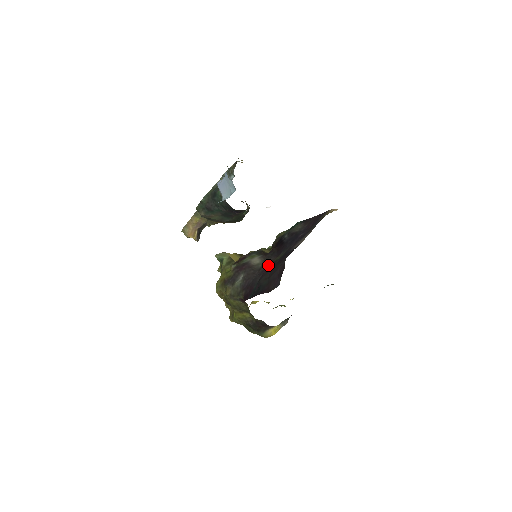
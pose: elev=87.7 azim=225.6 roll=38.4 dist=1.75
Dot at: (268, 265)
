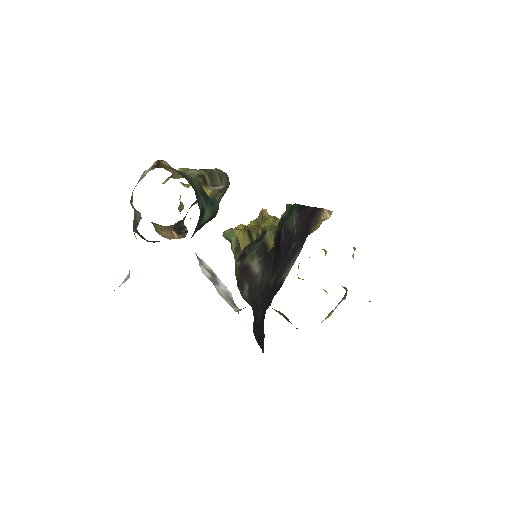
Dot at: (264, 286)
